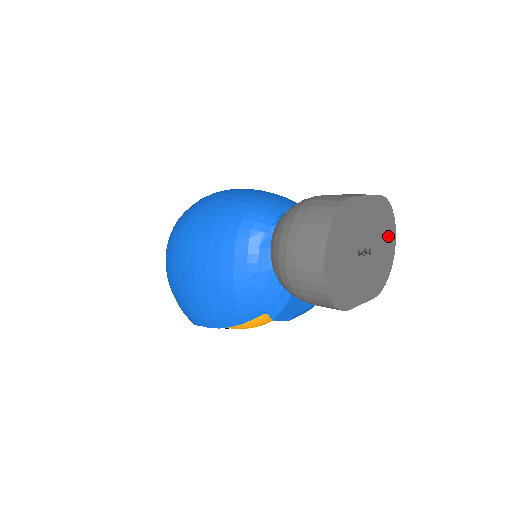
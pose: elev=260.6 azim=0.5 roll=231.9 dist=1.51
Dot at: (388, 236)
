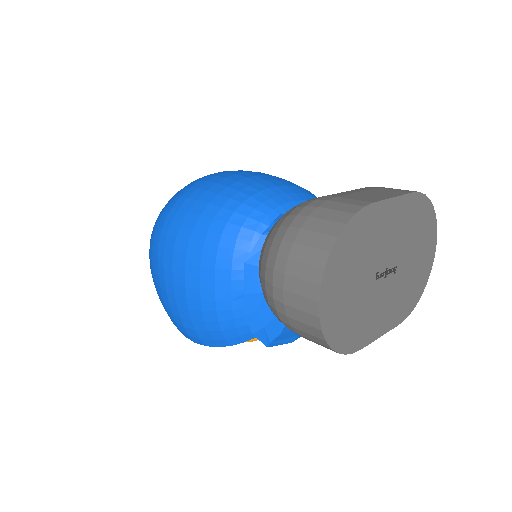
Dot at: (425, 242)
